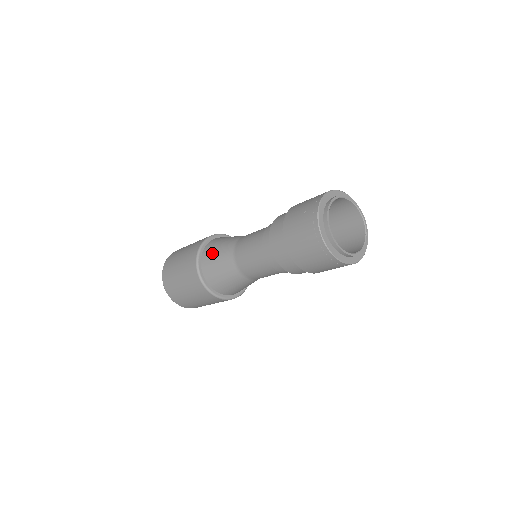
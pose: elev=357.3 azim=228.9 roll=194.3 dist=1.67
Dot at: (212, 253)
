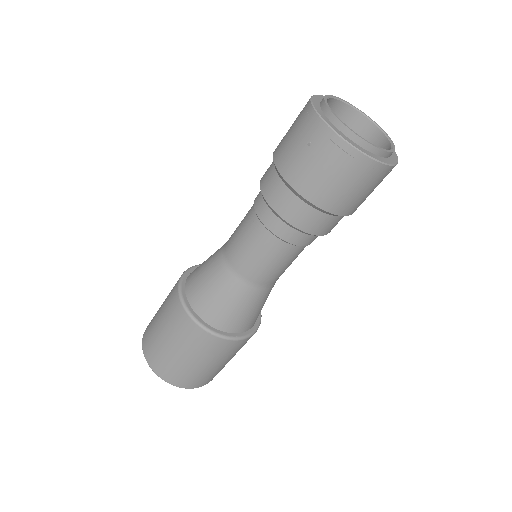
Dot at: (205, 296)
